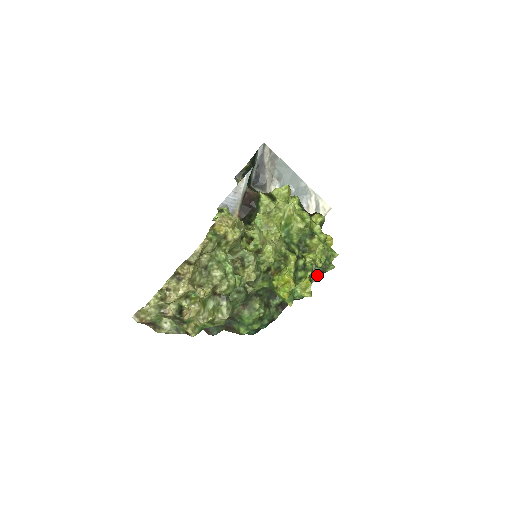
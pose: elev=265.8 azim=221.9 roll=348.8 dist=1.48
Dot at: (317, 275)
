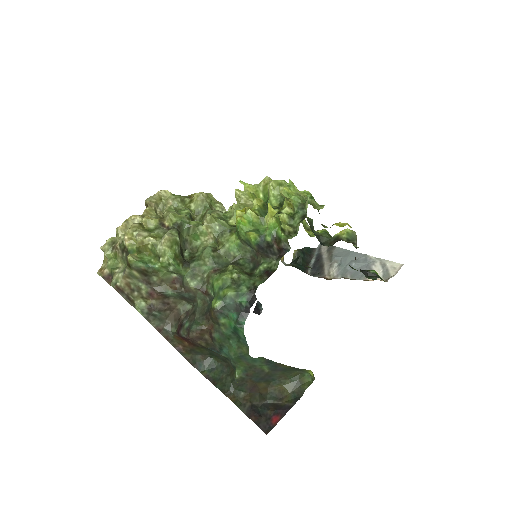
Dot at: (300, 222)
